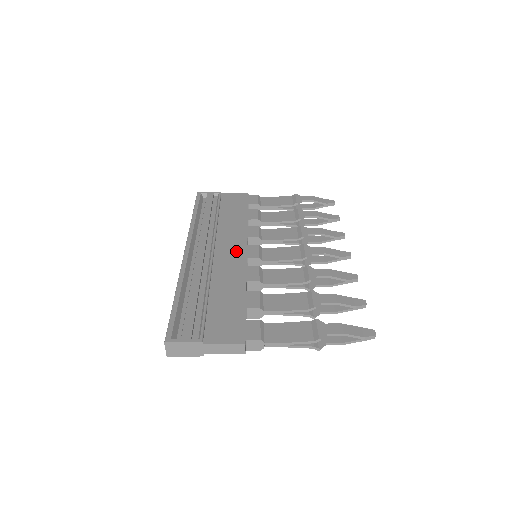
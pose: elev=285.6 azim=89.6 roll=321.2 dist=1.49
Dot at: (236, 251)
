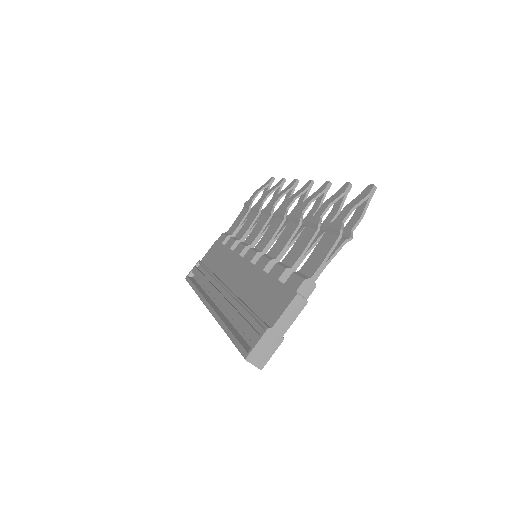
Dot at: (239, 268)
